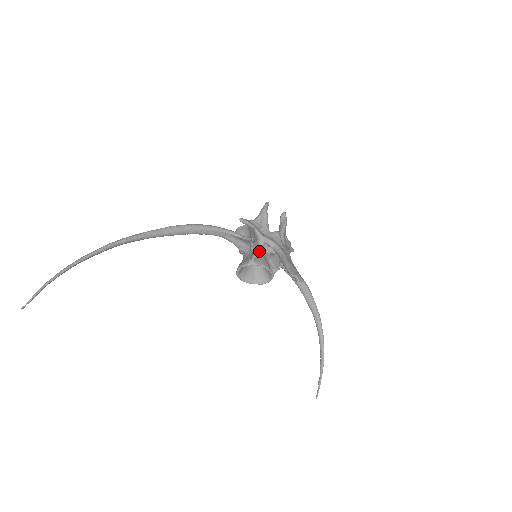
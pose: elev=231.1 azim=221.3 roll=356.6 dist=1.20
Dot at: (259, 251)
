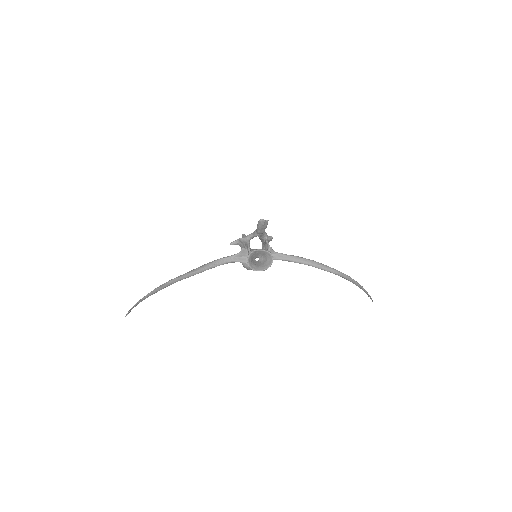
Dot at: (248, 244)
